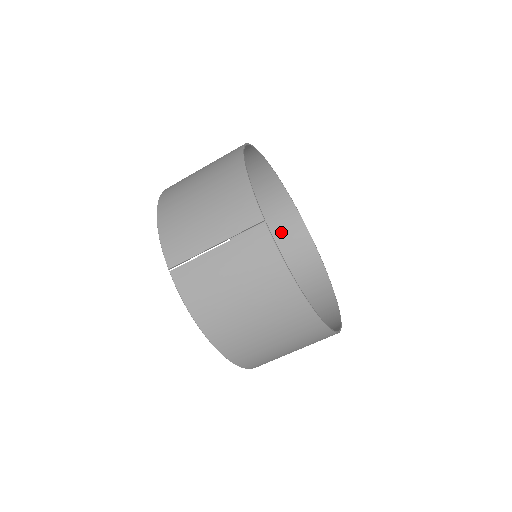
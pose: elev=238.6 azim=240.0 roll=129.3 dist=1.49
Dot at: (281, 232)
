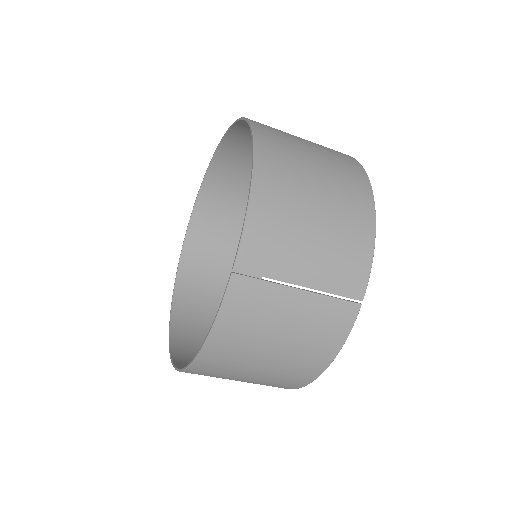
Dot at: occluded
